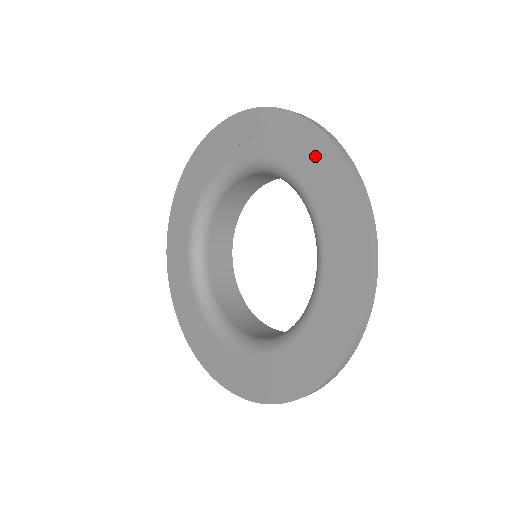
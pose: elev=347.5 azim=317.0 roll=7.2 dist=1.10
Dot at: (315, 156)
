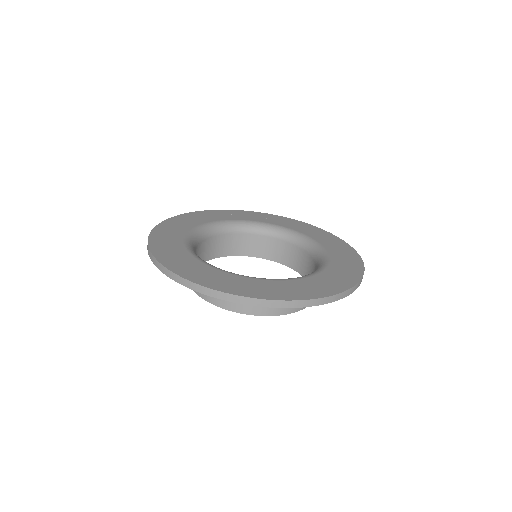
Dot at: (296, 224)
